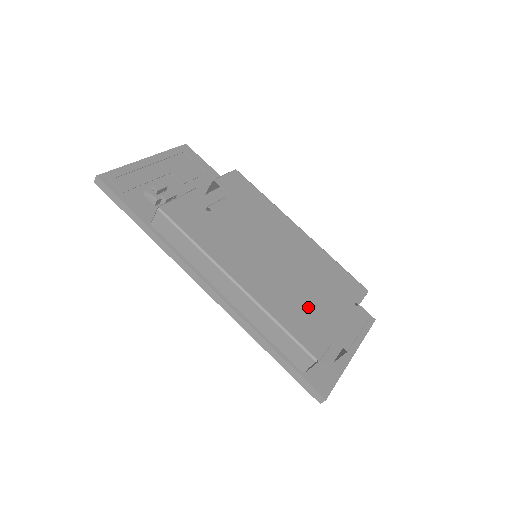
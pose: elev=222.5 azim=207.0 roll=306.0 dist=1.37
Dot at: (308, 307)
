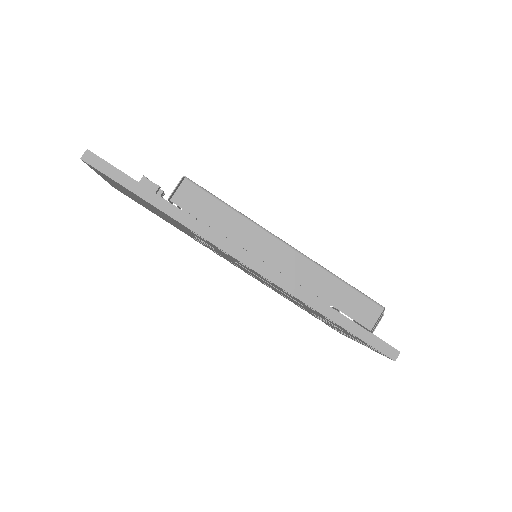
Dot at: occluded
